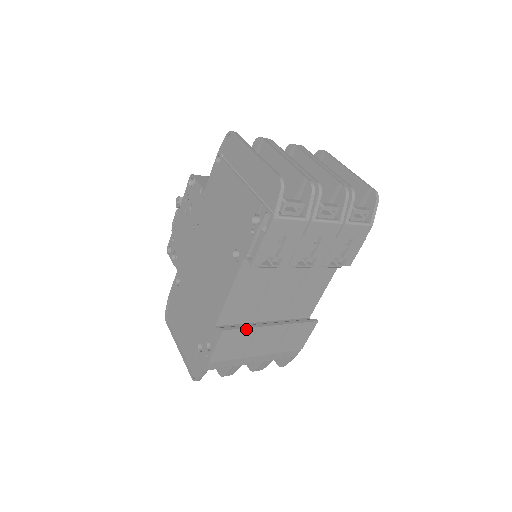
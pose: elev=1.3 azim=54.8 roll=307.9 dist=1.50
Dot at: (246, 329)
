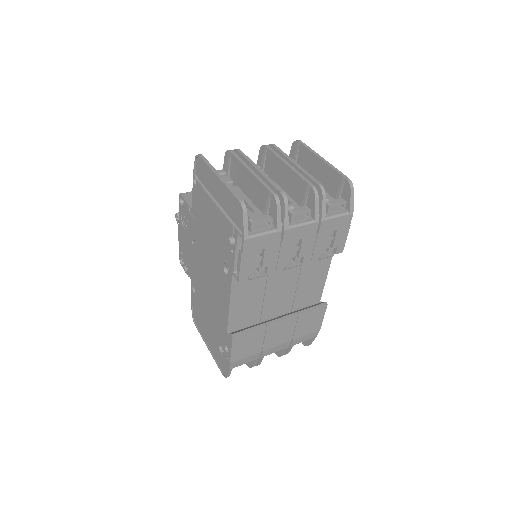
Dot at: (255, 330)
